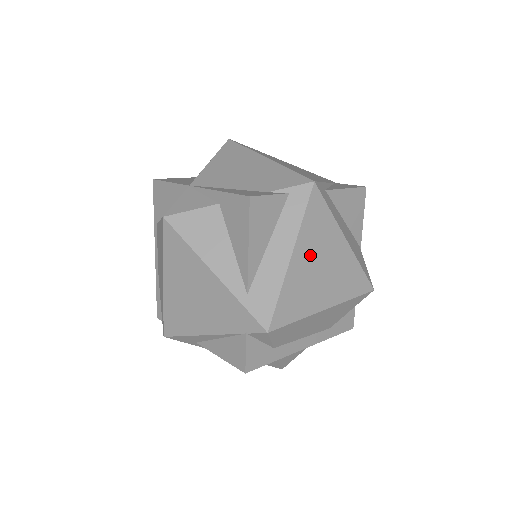
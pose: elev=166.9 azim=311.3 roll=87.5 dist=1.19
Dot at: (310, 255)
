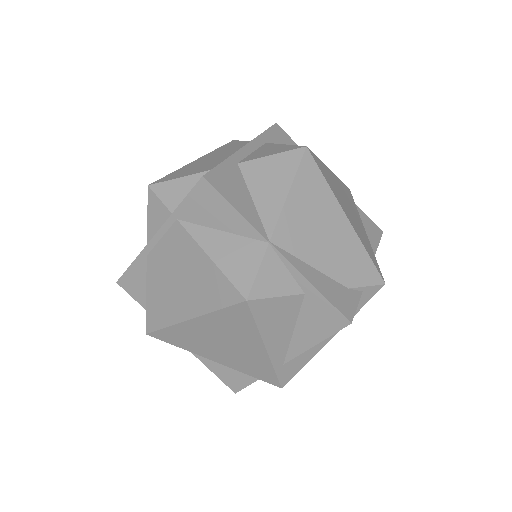
Dot at: occluded
